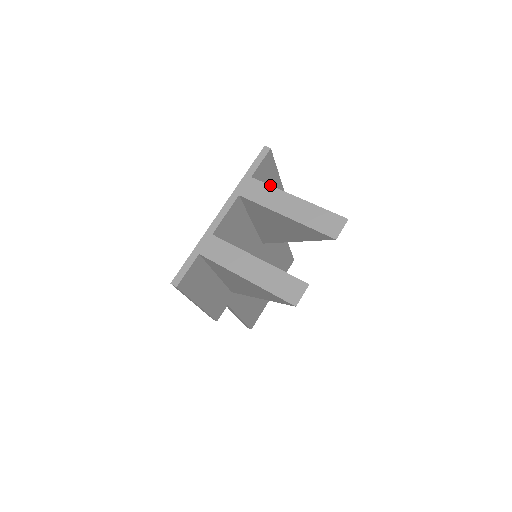
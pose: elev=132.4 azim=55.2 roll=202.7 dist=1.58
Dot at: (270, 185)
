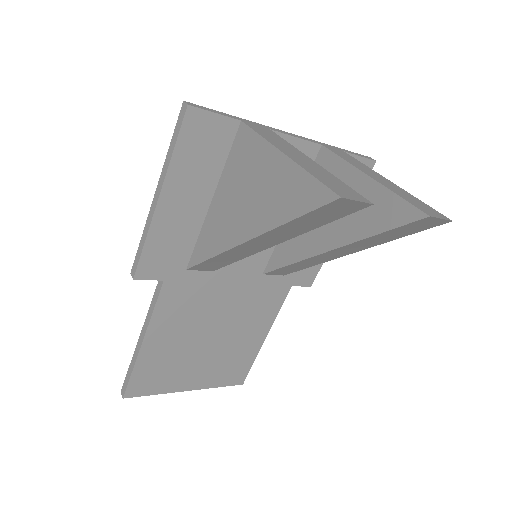
Dot at: occluded
